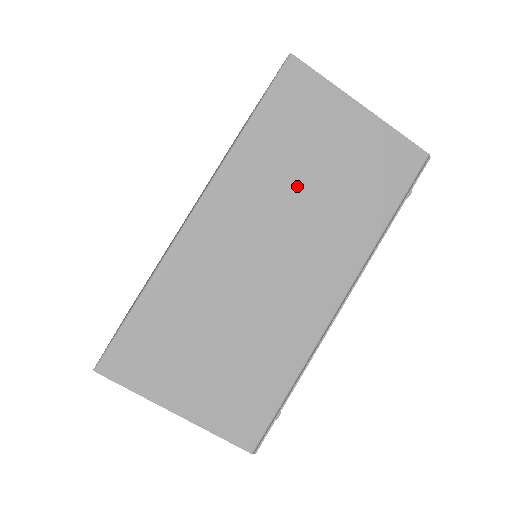
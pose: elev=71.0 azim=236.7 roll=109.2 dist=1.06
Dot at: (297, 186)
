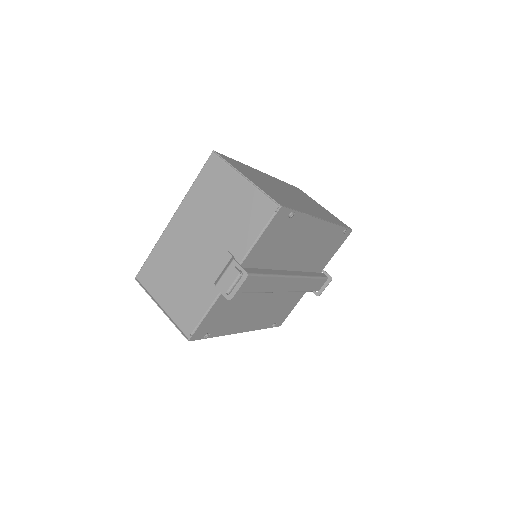
Dot at: (301, 197)
